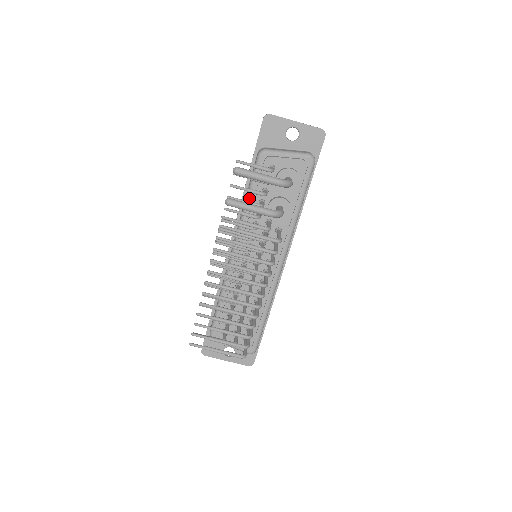
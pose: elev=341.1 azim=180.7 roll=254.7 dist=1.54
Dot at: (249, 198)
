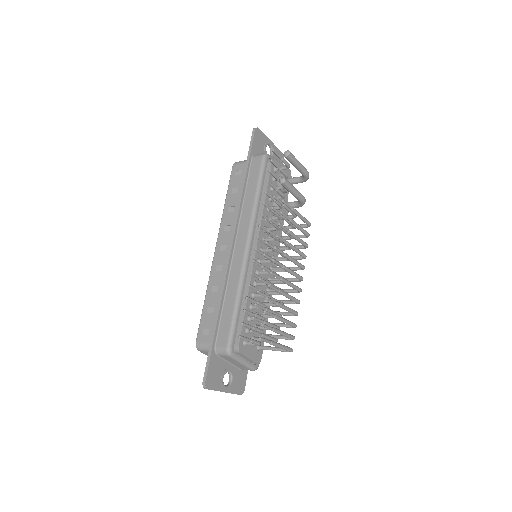
Dot at: (260, 193)
